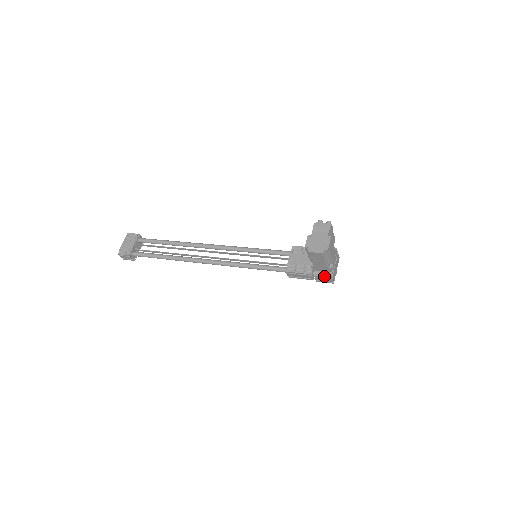
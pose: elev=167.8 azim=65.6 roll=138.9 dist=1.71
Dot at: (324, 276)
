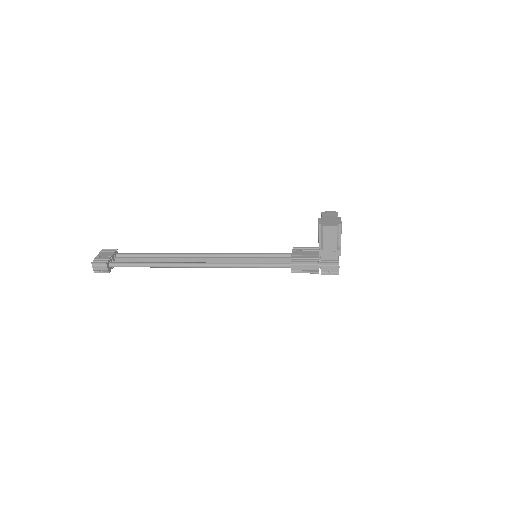
Dot at: (331, 263)
